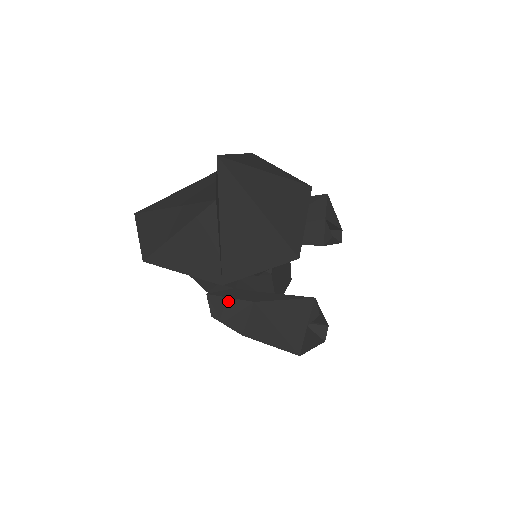
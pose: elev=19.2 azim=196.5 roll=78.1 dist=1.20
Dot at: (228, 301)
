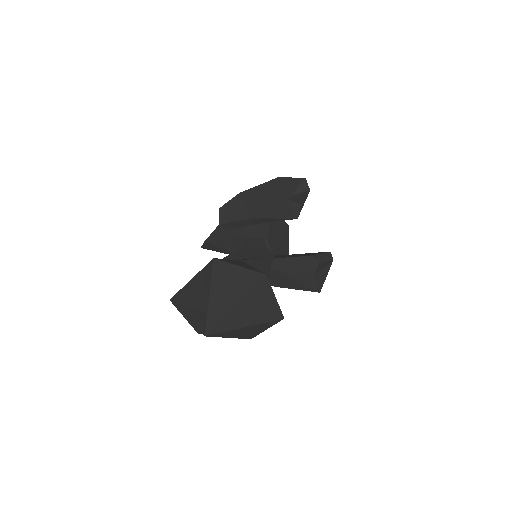
Dot at: occluded
